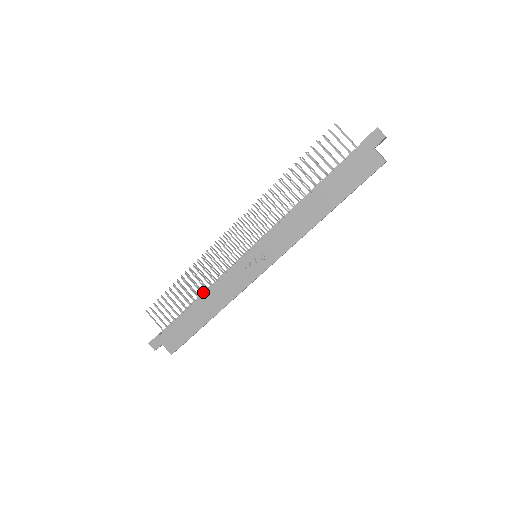
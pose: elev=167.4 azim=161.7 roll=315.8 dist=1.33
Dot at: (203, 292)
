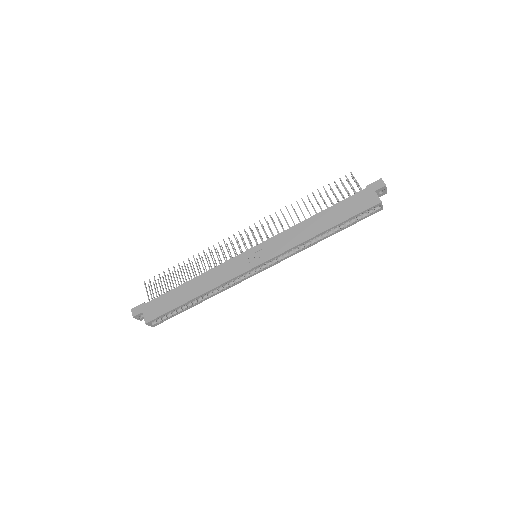
Dot at: (200, 275)
